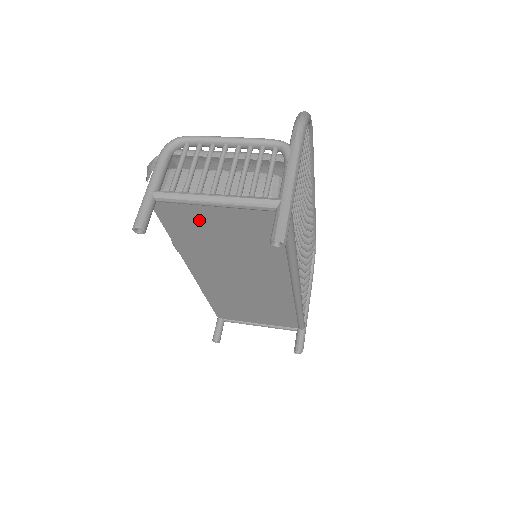
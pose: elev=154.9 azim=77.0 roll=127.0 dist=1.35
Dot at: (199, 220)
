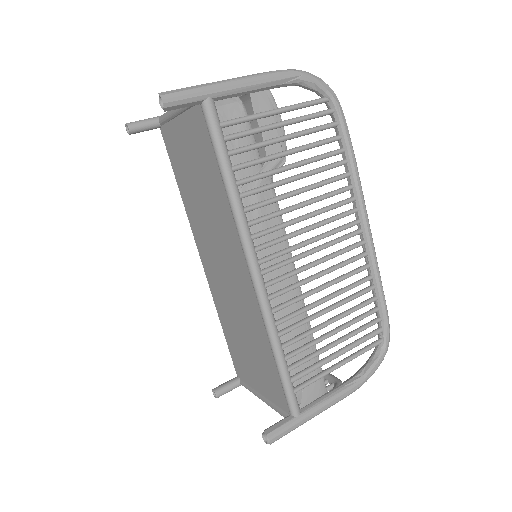
Dot at: (180, 146)
